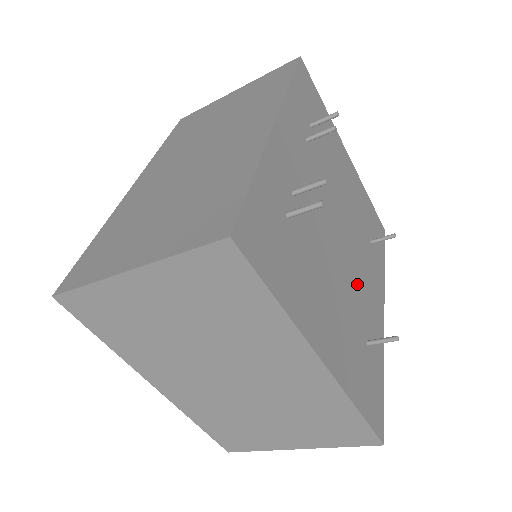
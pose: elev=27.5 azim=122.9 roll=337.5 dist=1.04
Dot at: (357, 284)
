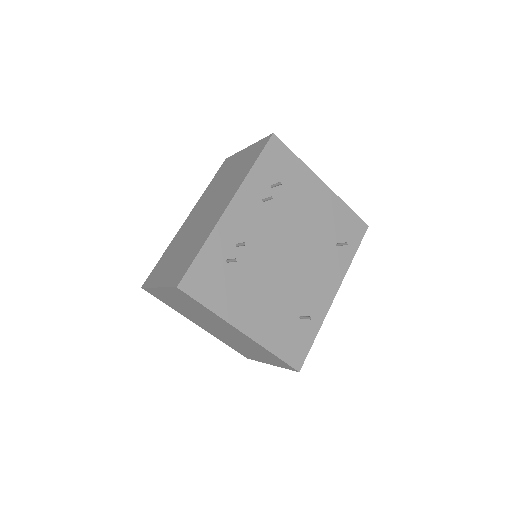
Dot at: (301, 282)
